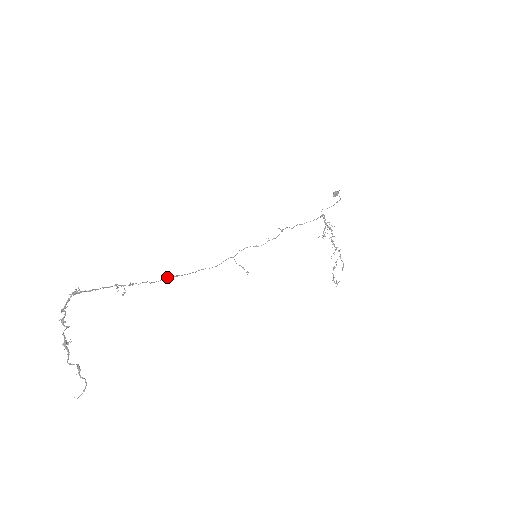
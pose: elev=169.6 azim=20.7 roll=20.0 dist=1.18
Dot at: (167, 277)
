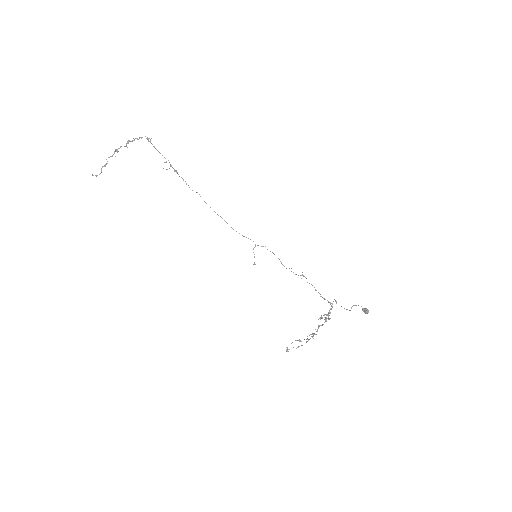
Dot at: occluded
